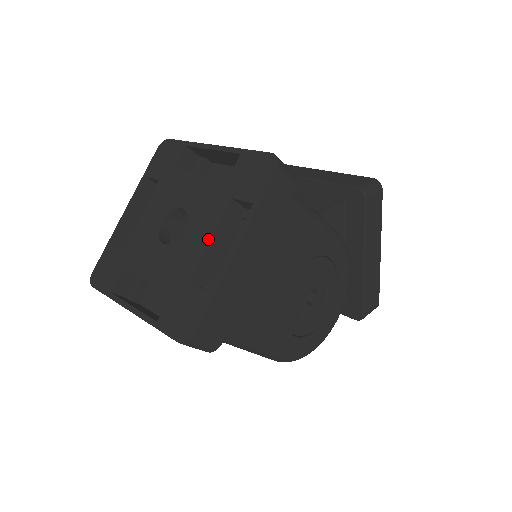
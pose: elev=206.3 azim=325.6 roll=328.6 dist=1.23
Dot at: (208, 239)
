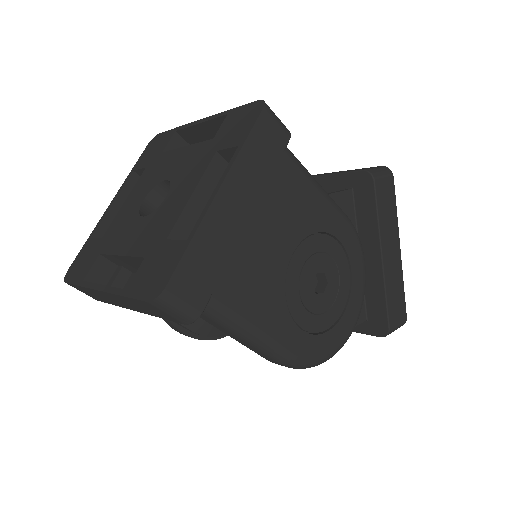
Dot at: (189, 194)
